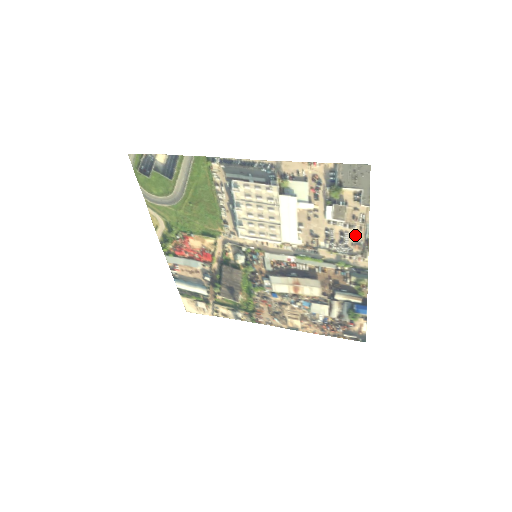
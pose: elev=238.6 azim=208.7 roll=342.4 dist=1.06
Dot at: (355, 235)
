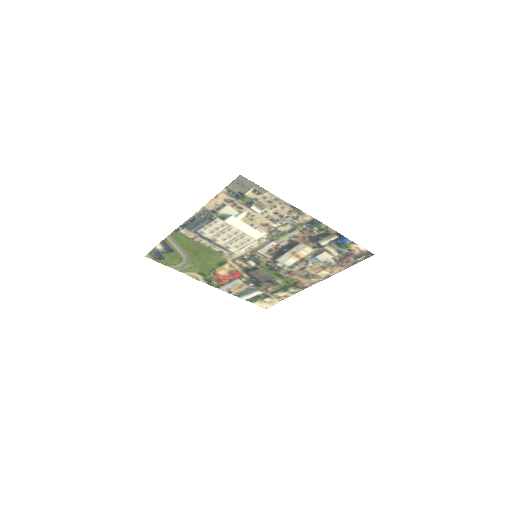
Dot at: (283, 209)
